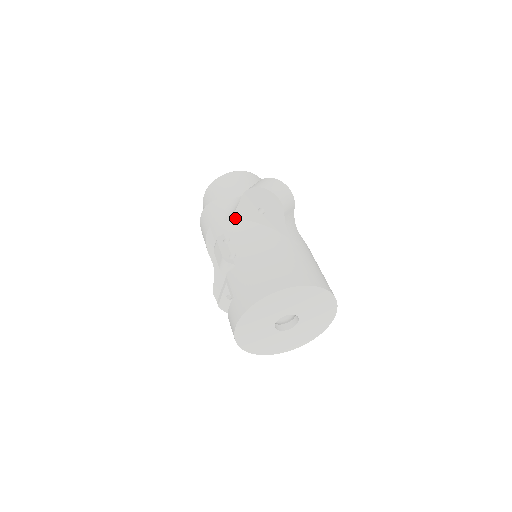
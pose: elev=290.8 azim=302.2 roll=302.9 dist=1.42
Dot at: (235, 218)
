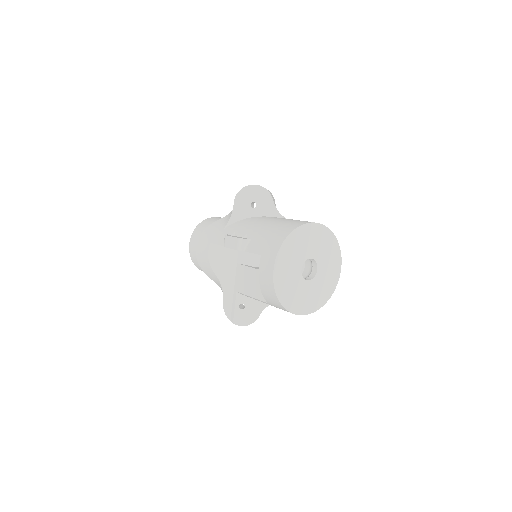
Dot at: (232, 222)
